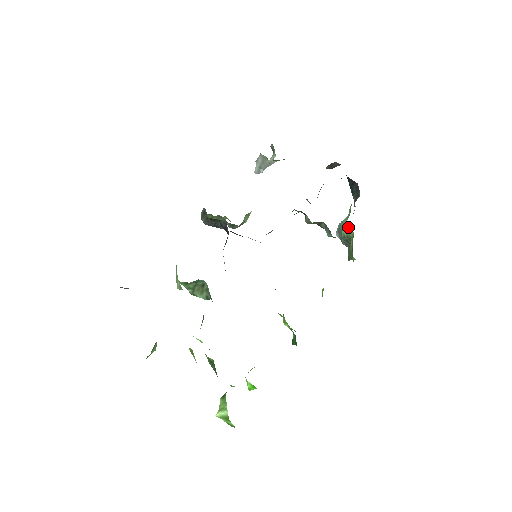
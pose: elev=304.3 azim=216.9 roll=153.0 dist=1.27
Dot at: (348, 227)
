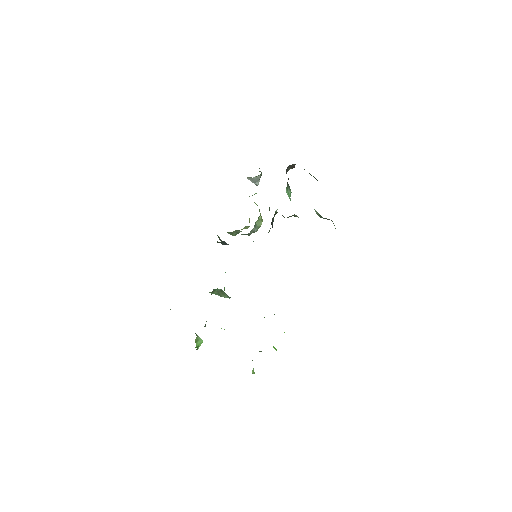
Dot at: occluded
